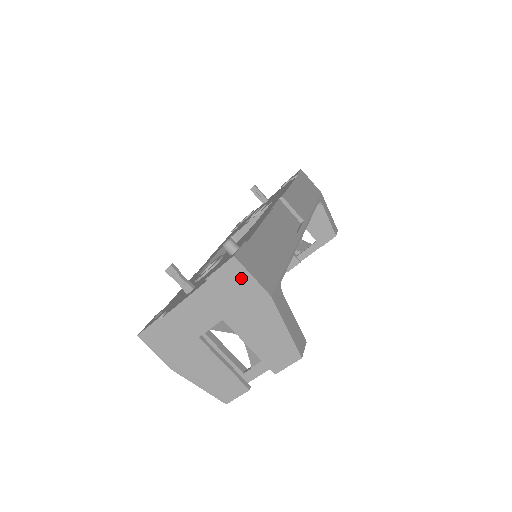
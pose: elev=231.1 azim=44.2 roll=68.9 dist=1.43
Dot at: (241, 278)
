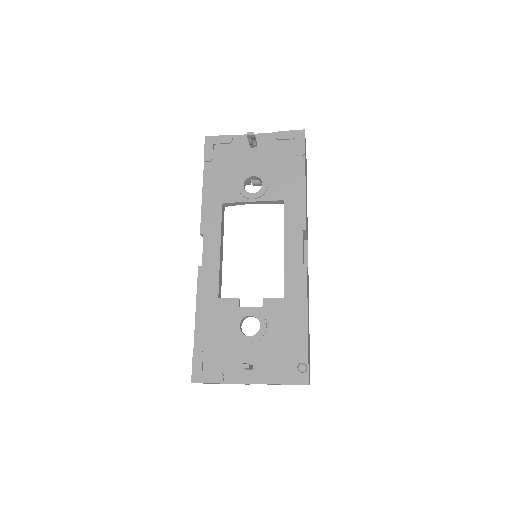
Dot at: occluded
